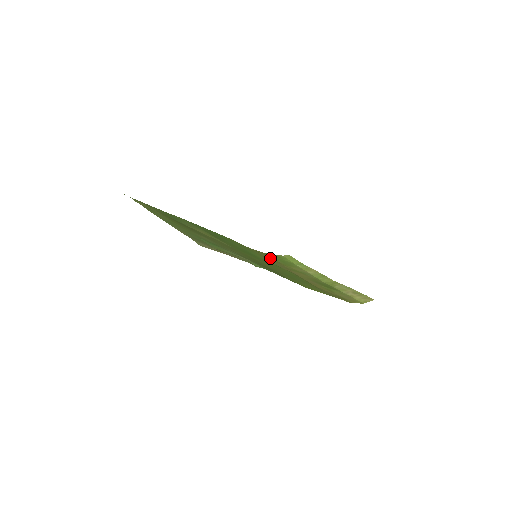
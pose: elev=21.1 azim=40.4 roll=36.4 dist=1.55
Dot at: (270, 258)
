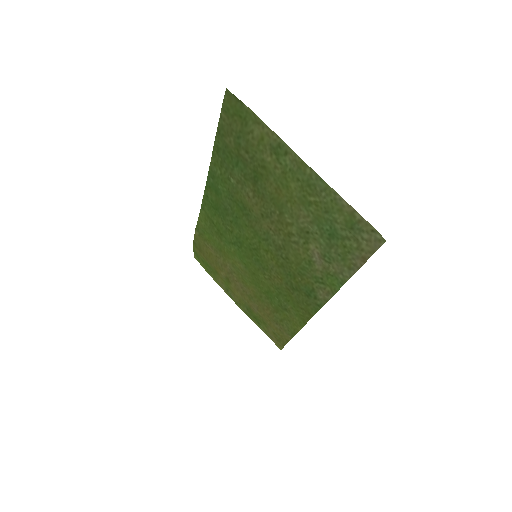
Dot at: (213, 257)
